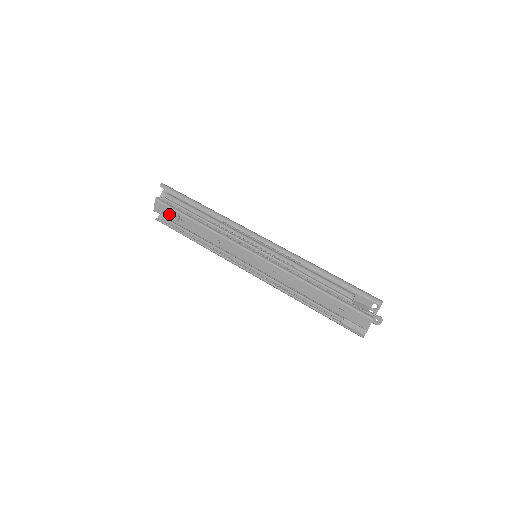
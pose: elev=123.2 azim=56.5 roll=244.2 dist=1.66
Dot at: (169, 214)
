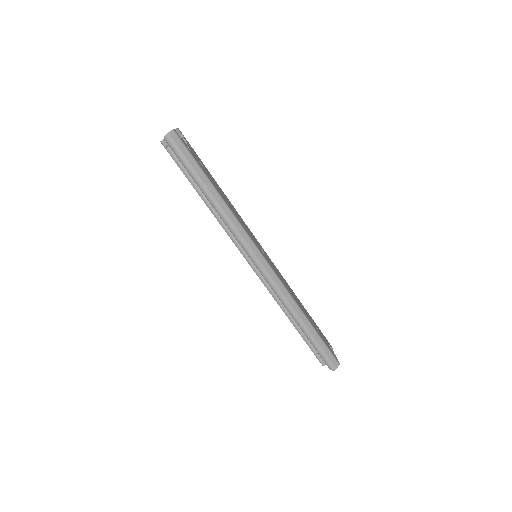
Dot at: occluded
